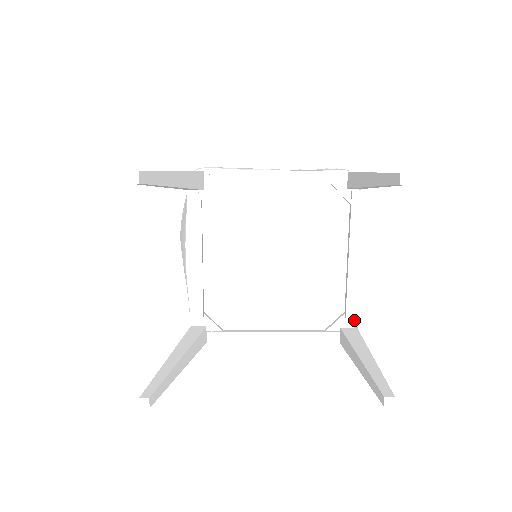
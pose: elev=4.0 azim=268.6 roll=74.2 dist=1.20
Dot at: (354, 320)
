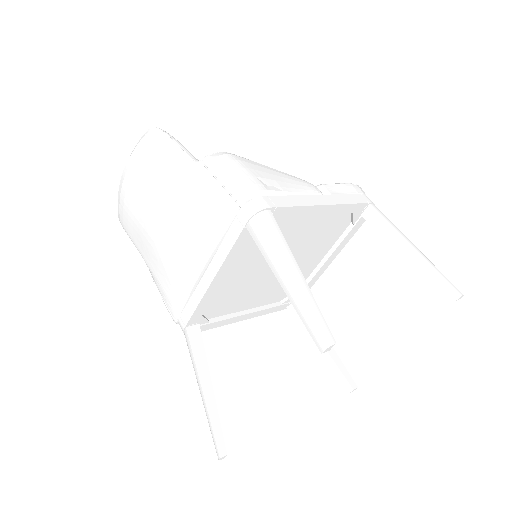
Dot at: occluded
